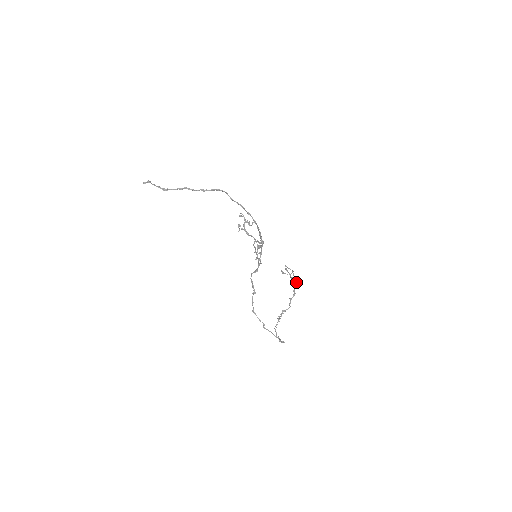
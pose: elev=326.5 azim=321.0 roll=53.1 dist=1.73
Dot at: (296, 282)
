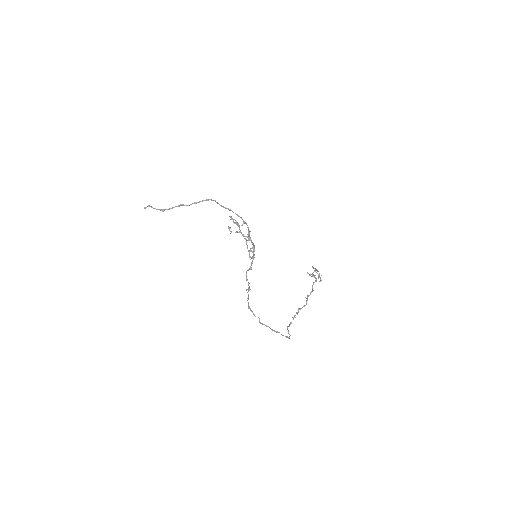
Dot at: (316, 279)
